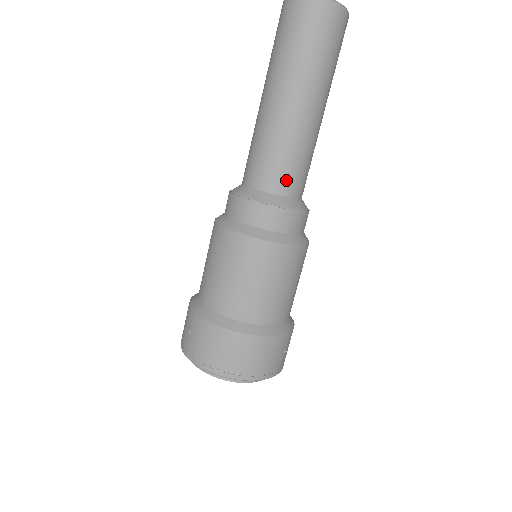
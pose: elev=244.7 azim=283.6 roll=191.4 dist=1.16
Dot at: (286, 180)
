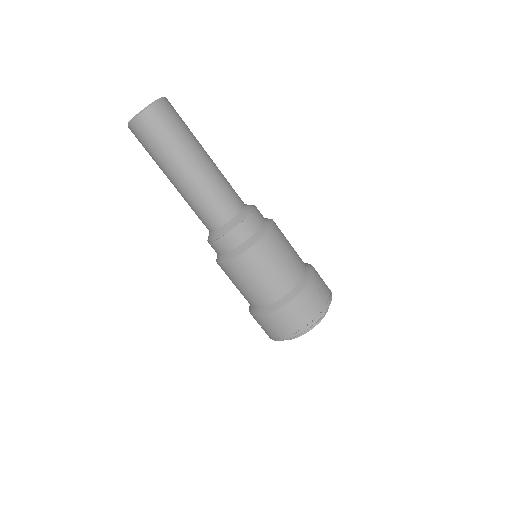
Dot at: (222, 212)
